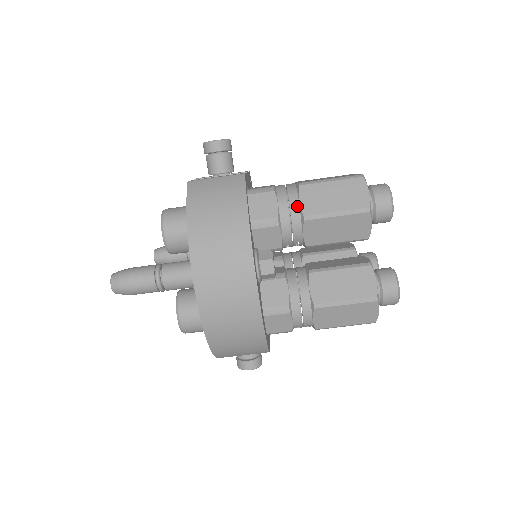
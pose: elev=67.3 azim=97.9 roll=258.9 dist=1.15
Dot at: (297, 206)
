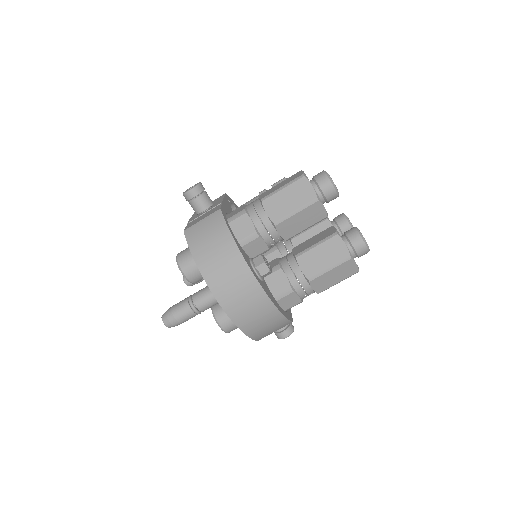
Dot at: (266, 217)
